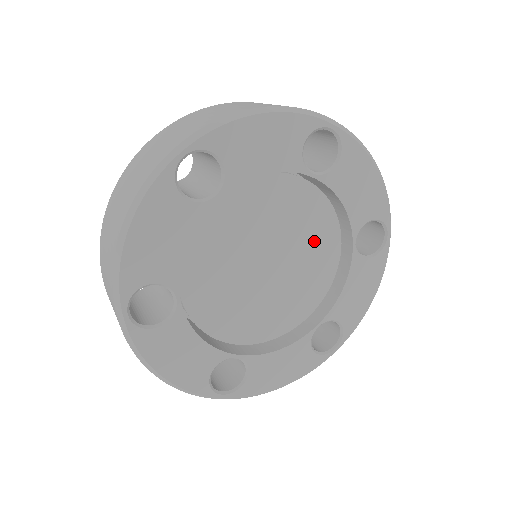
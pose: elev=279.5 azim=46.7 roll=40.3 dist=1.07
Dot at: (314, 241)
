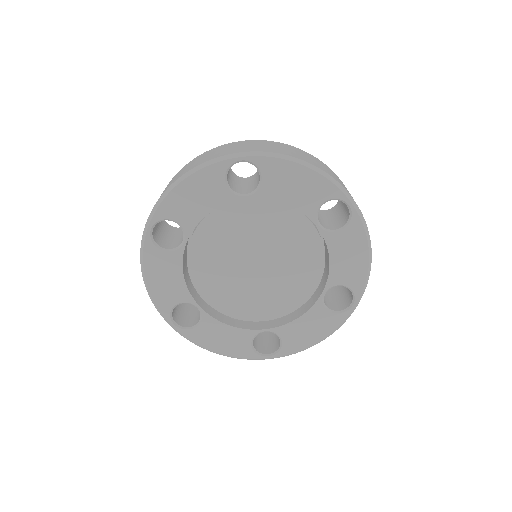
Dot at: (298, 272)
